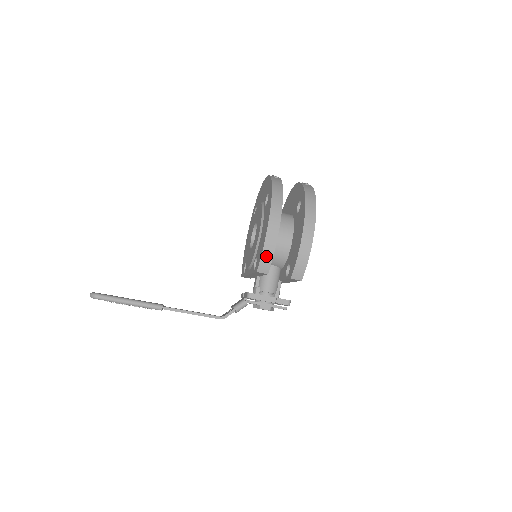
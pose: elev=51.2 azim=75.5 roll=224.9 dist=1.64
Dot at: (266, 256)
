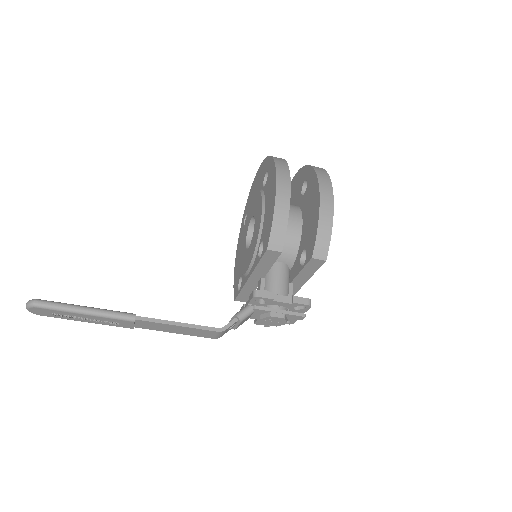
Dot at: (278, 225)
